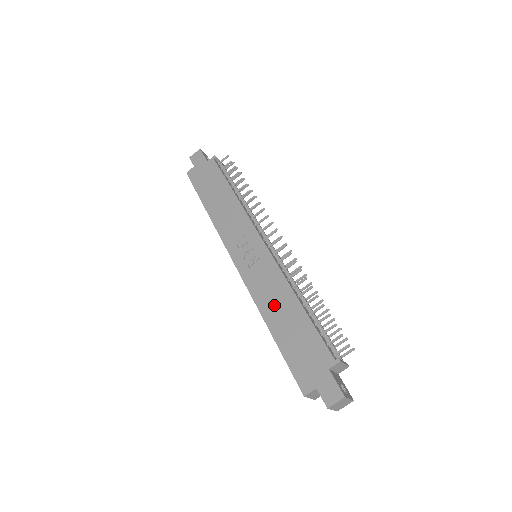
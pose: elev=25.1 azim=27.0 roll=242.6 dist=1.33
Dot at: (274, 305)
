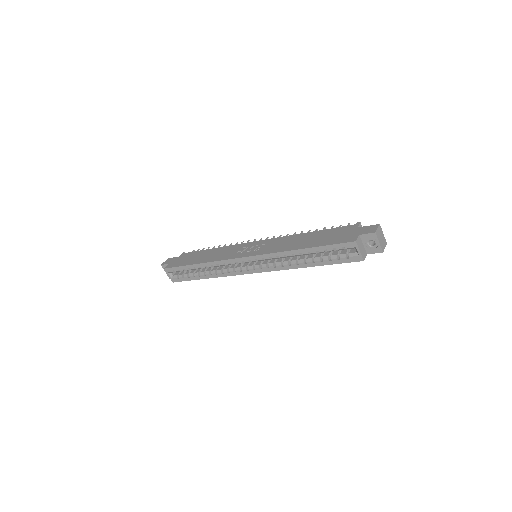
Dot at: (293, 243)
